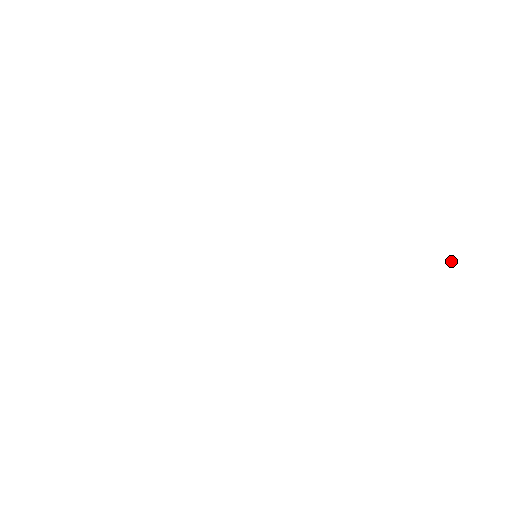
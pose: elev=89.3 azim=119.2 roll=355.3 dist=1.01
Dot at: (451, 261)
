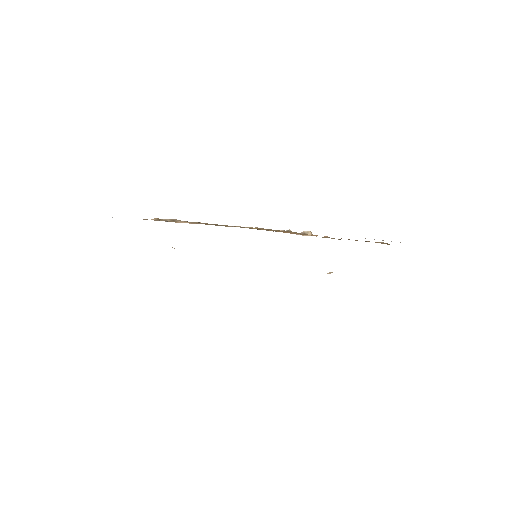
Dot at: occluded
